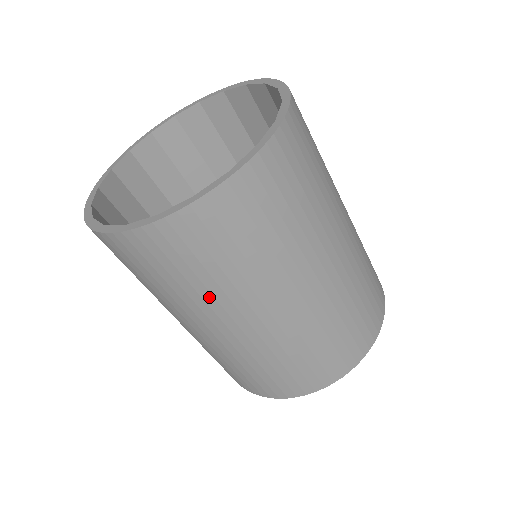
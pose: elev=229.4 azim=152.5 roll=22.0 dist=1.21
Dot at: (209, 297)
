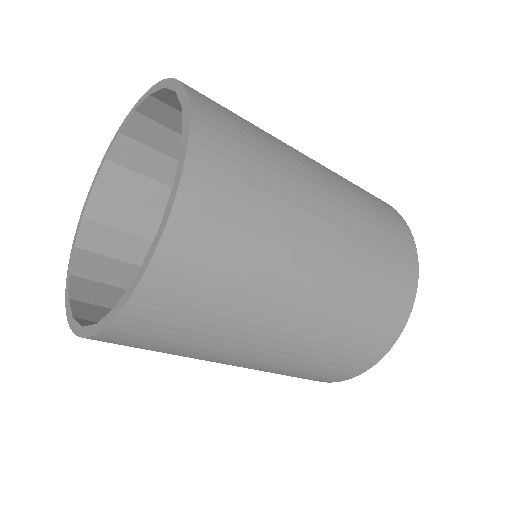
Dot at: occluded
